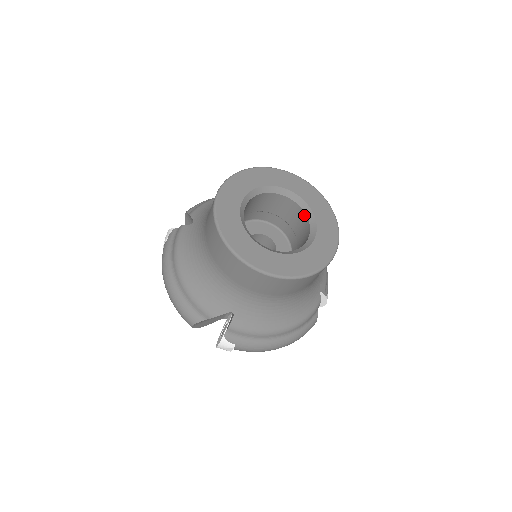
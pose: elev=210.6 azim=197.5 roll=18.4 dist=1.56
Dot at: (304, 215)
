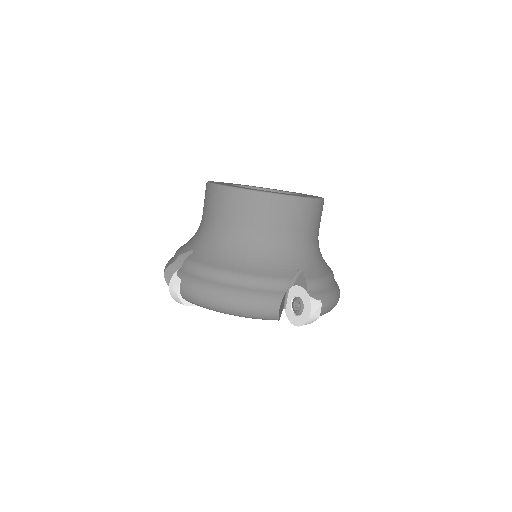
Dot at: occluded
